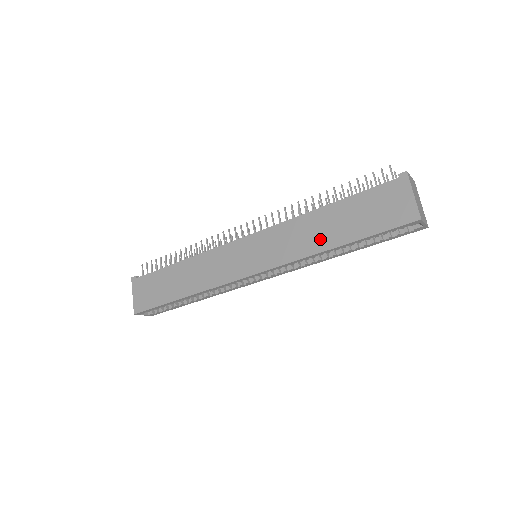
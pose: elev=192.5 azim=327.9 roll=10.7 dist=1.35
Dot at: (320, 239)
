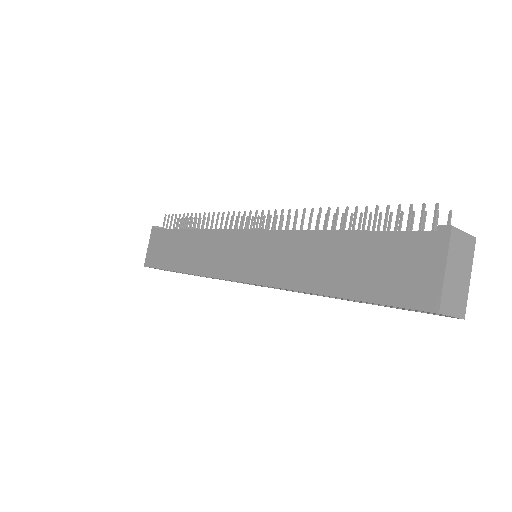
Dot at: (312, 274)
